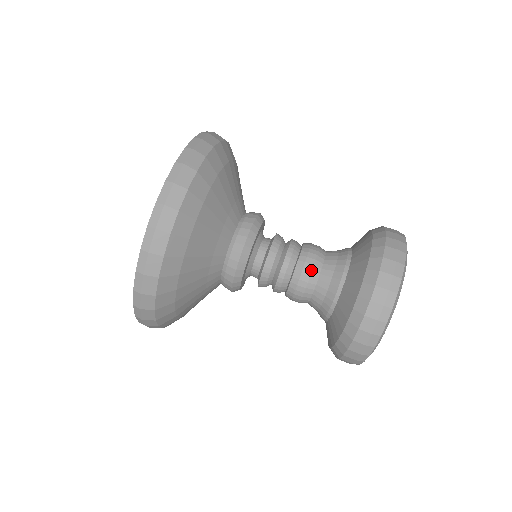
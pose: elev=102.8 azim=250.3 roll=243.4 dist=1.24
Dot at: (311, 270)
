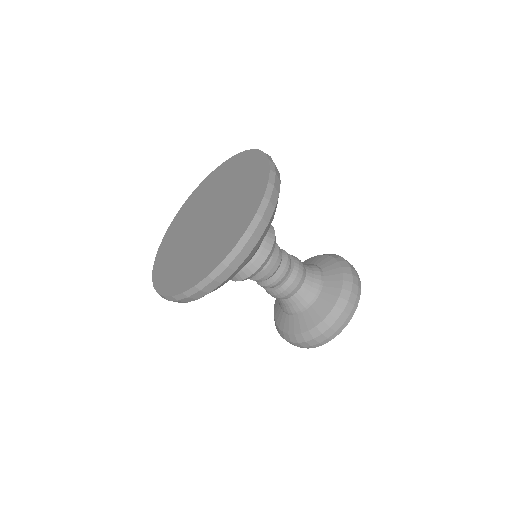
Dot at: (296, 286)
